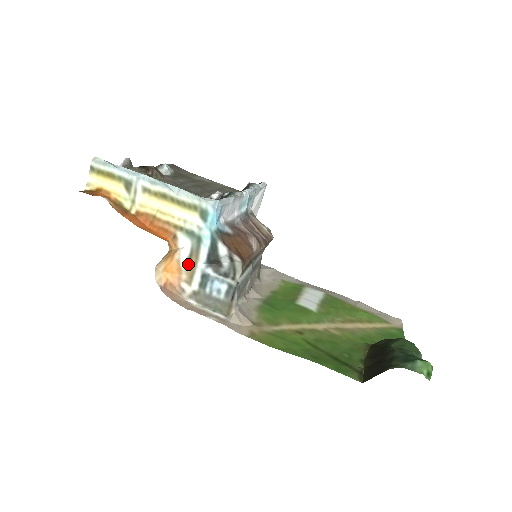
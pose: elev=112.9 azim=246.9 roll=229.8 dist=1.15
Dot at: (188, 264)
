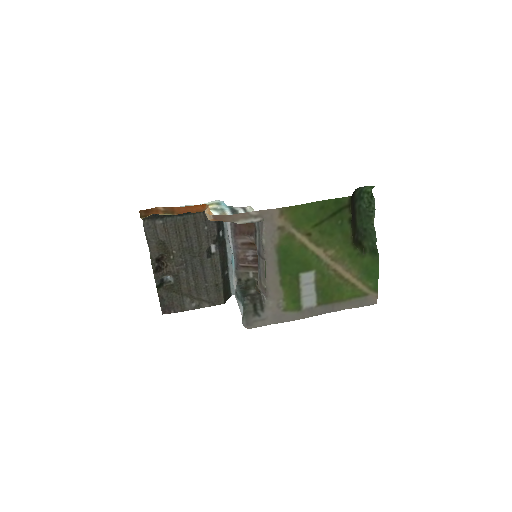
Dot at: occluded
